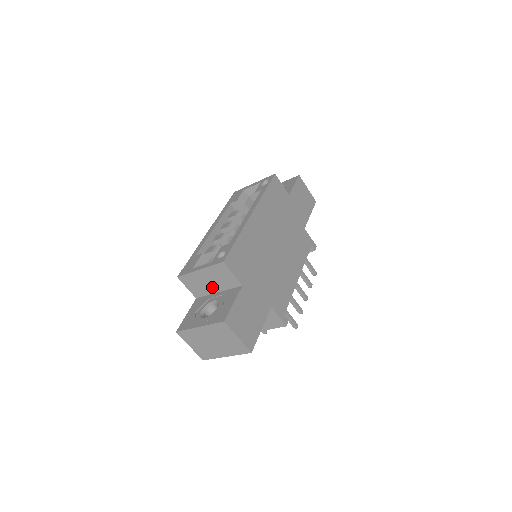
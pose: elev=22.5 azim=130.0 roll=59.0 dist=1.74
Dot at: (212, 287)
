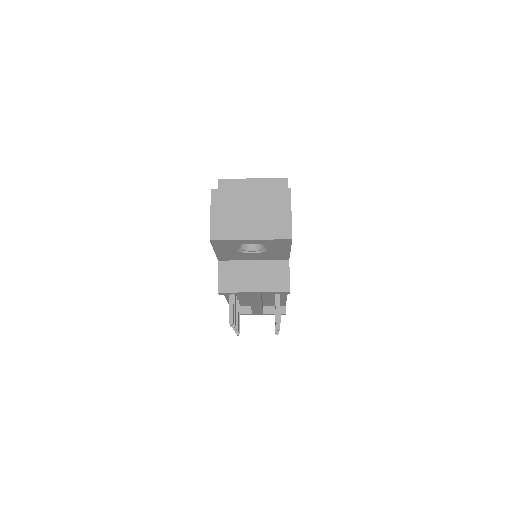
Dot at: occluded
